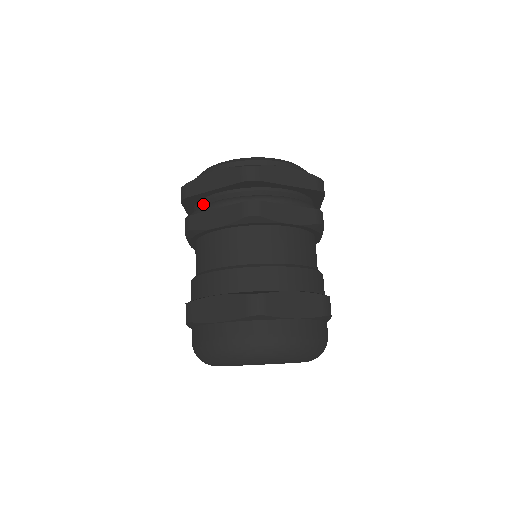
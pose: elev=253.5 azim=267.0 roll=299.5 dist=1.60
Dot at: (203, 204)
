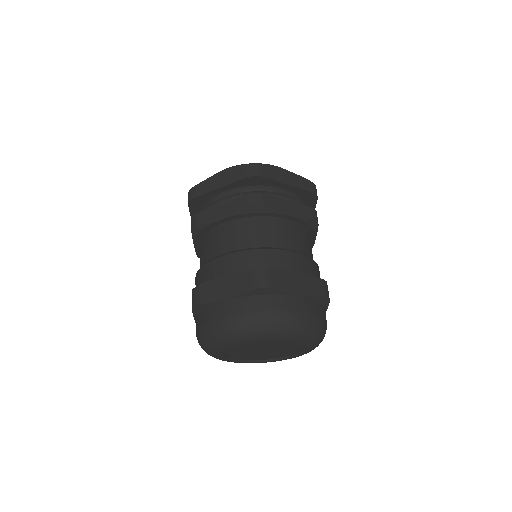
Dot at: occluded
